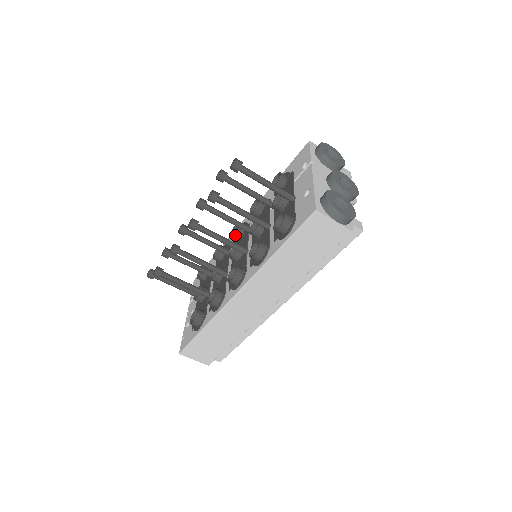
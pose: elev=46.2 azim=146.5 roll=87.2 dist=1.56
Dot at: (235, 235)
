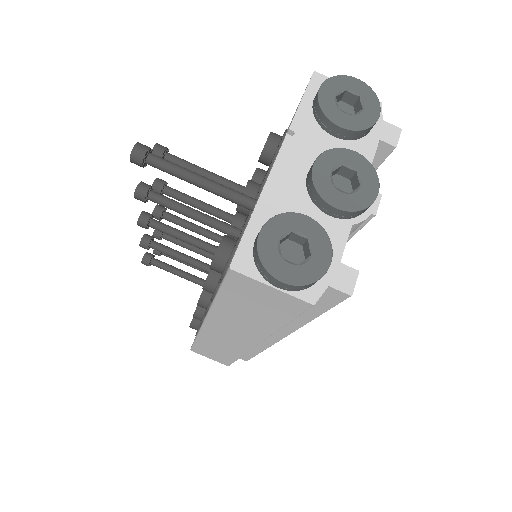
Dot at: occluded
